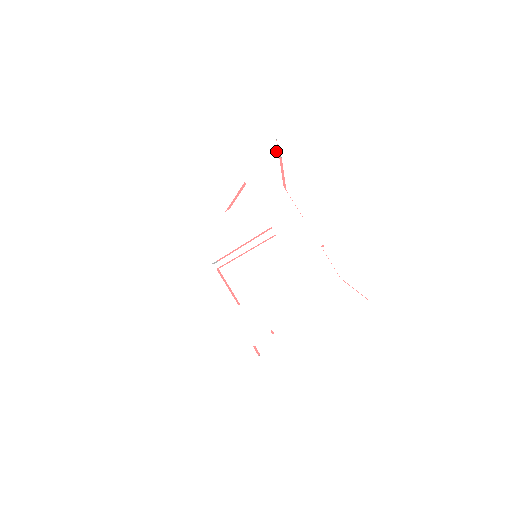
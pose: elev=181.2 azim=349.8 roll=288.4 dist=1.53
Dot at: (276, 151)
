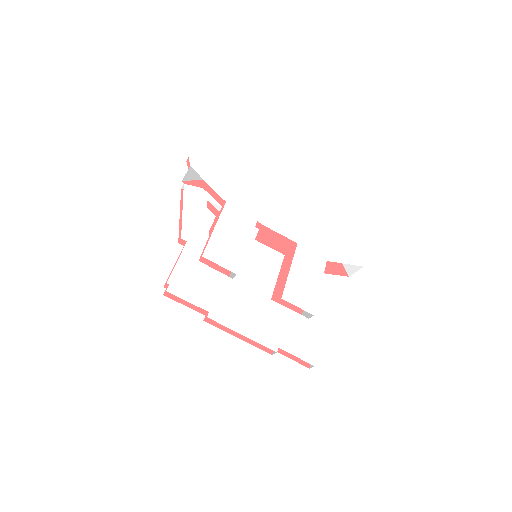
Dot at: (218, 164)
